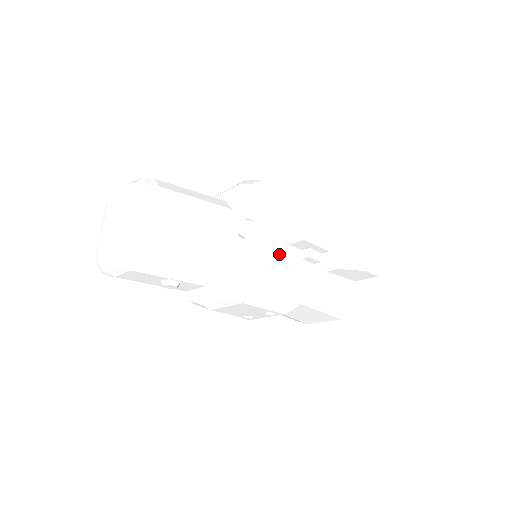
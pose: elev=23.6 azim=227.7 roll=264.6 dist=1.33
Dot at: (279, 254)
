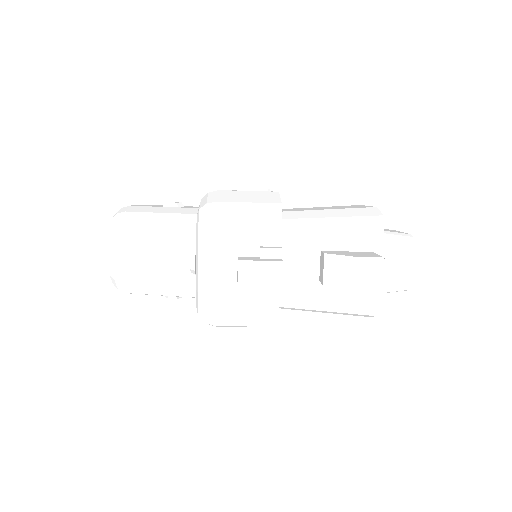
Dot at: (223, 293)
